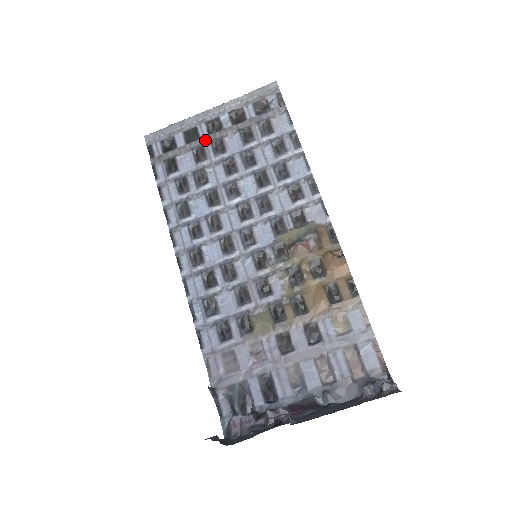
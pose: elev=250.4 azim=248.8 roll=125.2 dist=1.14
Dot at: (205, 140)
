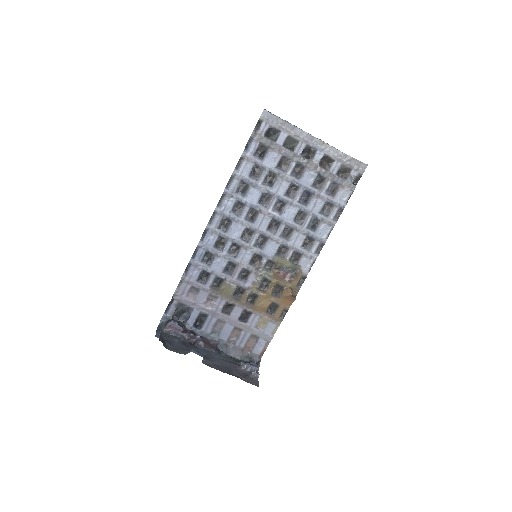
Dot at: (295, 157)
